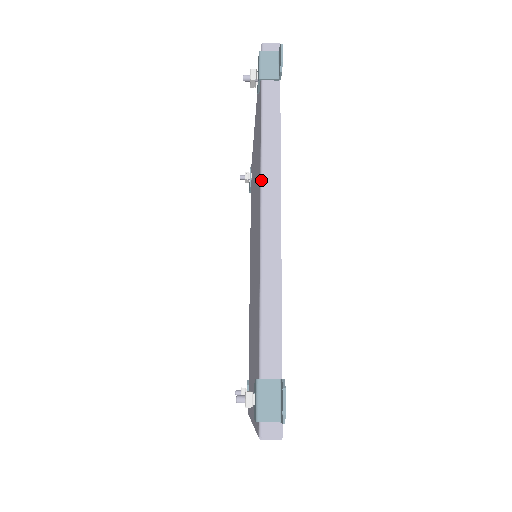
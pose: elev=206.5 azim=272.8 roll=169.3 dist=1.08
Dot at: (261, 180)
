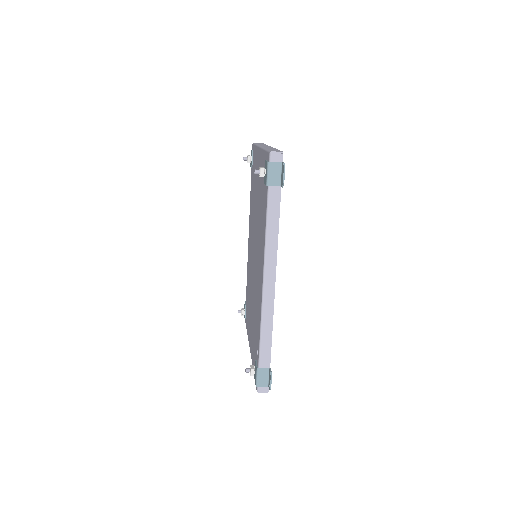
Dot at: (264, 260)
